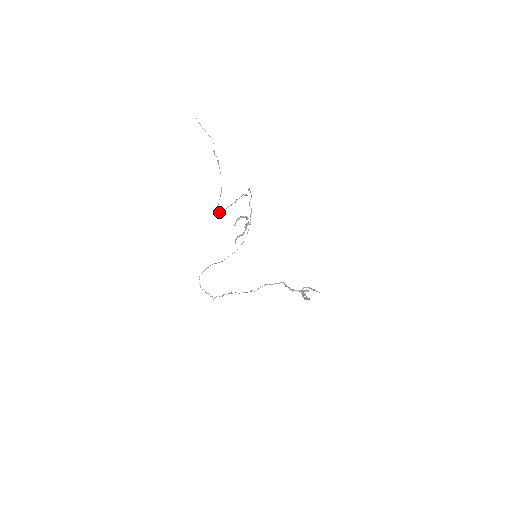
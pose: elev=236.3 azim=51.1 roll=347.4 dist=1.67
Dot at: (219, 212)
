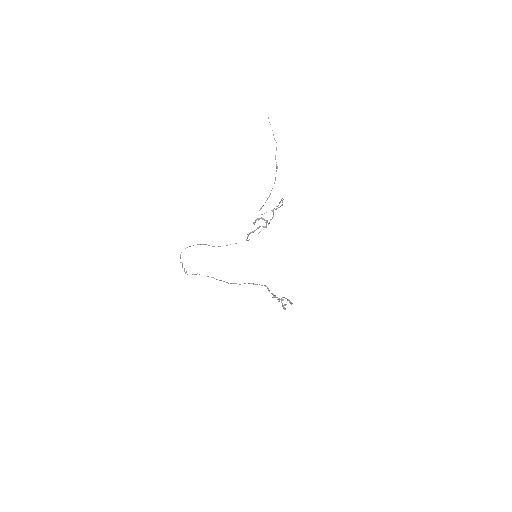
Dot at: occluded
